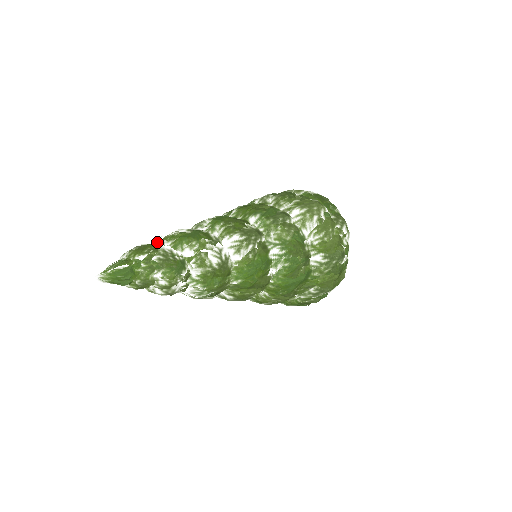
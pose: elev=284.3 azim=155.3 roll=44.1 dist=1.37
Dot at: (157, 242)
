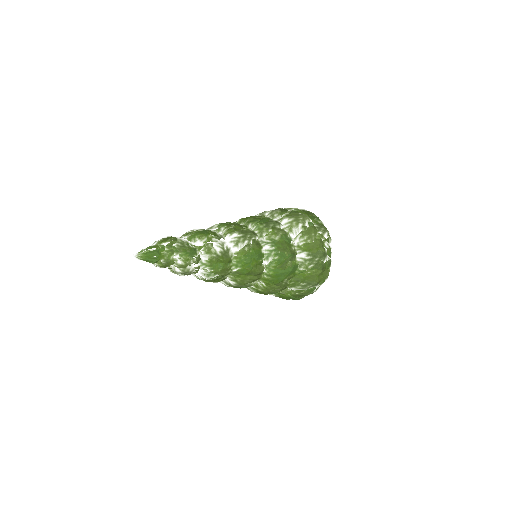
Dot at: occluded
